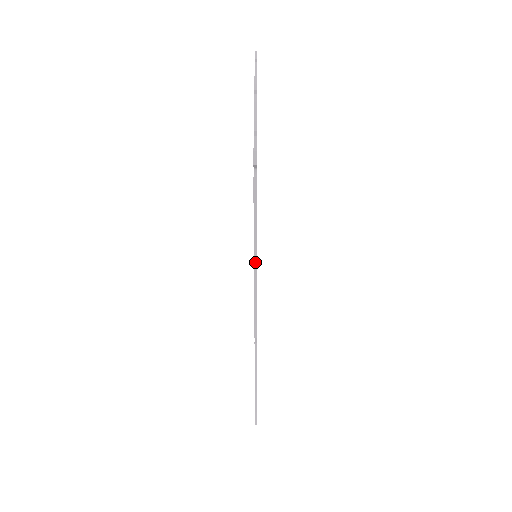
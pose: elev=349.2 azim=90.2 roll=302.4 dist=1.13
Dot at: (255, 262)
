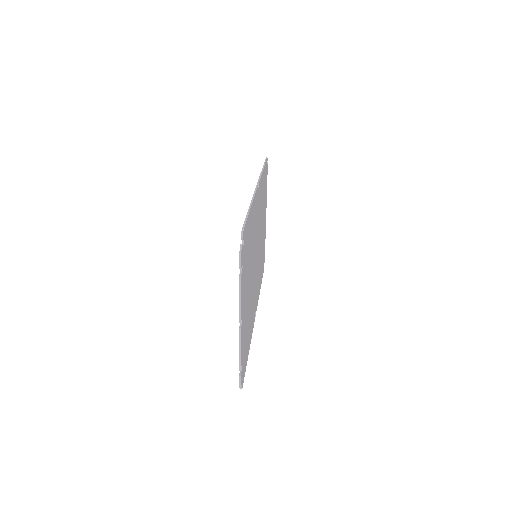
Dot at: occluded
